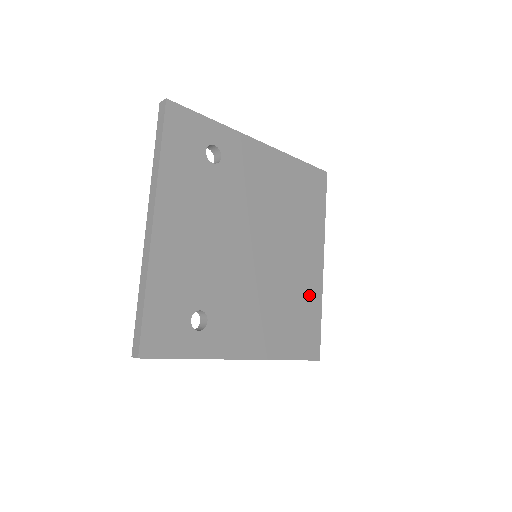
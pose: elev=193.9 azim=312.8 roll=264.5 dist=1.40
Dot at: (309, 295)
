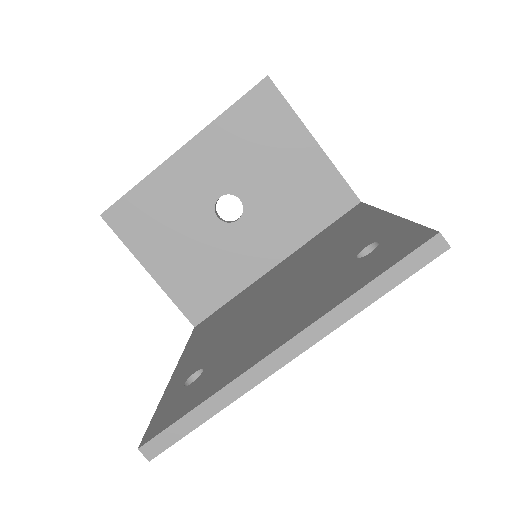
Dot at: occluded
